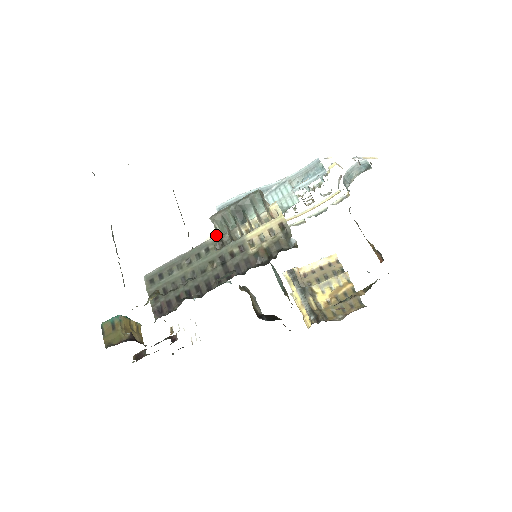
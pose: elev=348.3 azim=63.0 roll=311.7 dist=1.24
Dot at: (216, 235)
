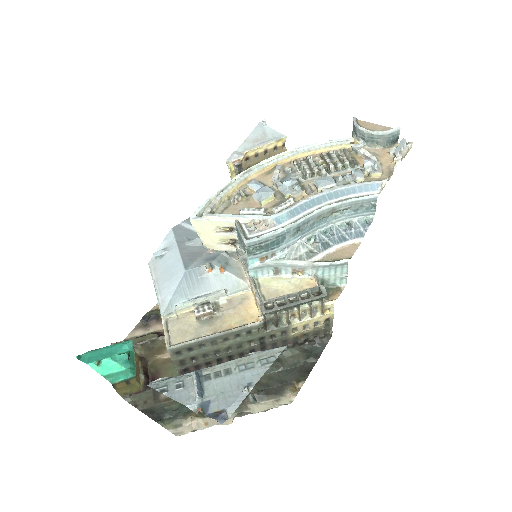
Dot at: (214, 227)
